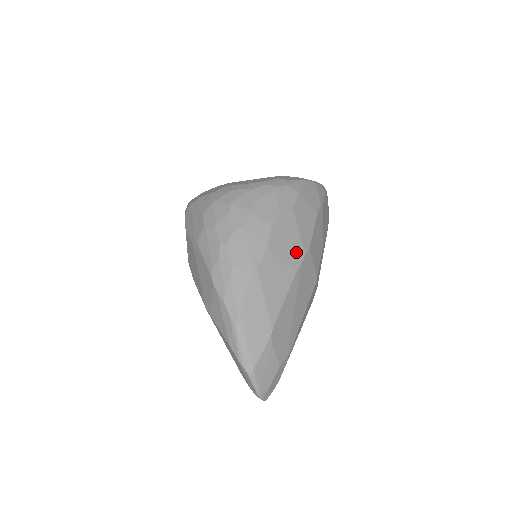
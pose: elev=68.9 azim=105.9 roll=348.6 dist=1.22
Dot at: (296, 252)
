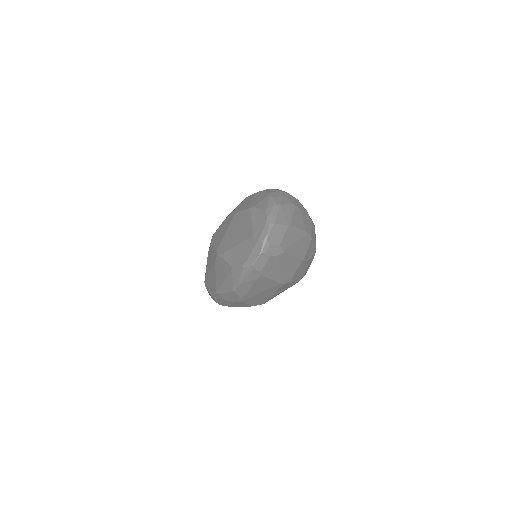
Dot at: (308, 229)
